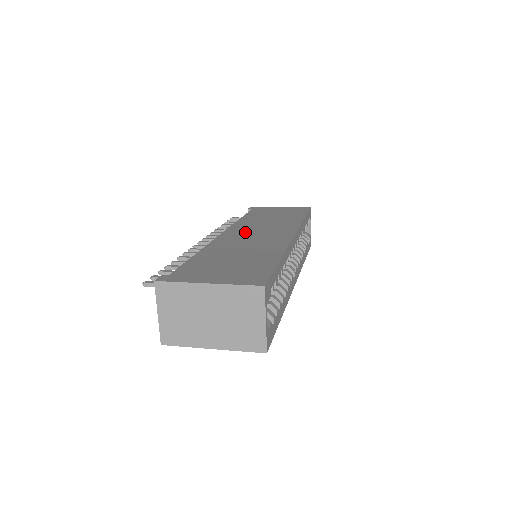
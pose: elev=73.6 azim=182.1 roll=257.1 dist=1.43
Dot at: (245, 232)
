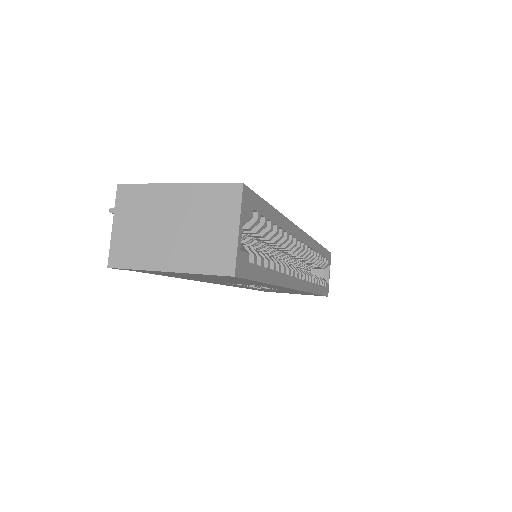
Dot at: occluded
